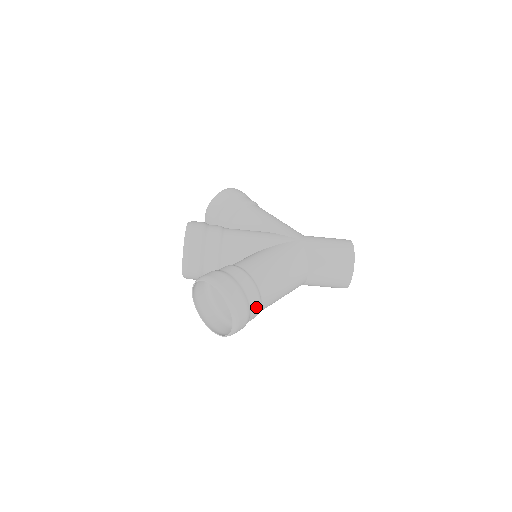
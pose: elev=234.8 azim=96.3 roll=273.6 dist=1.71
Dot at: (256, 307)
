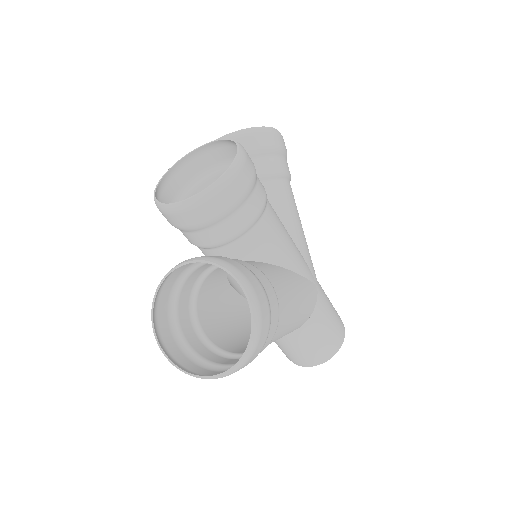
Dot at: occluded
